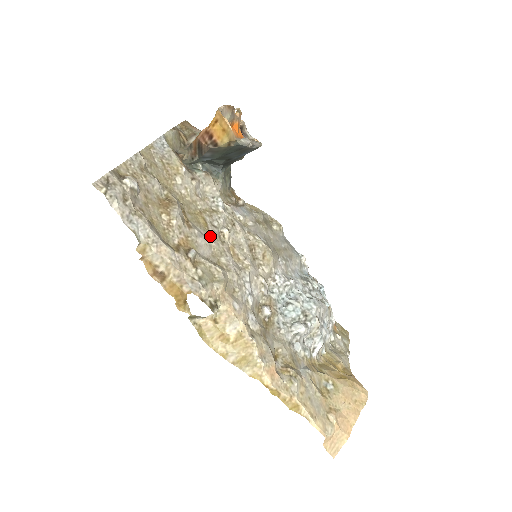
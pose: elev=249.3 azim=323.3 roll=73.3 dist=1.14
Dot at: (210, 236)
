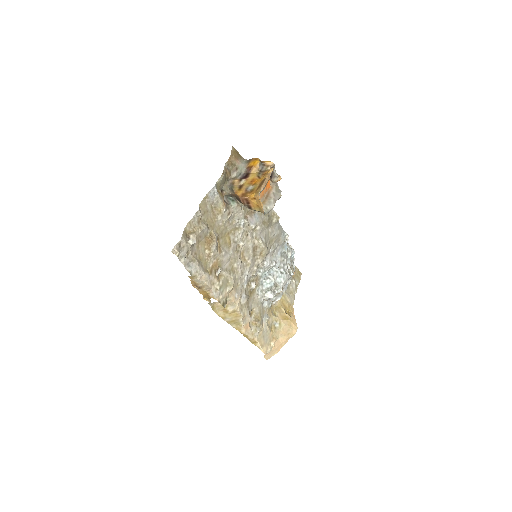
Dot at: (231, 251)
